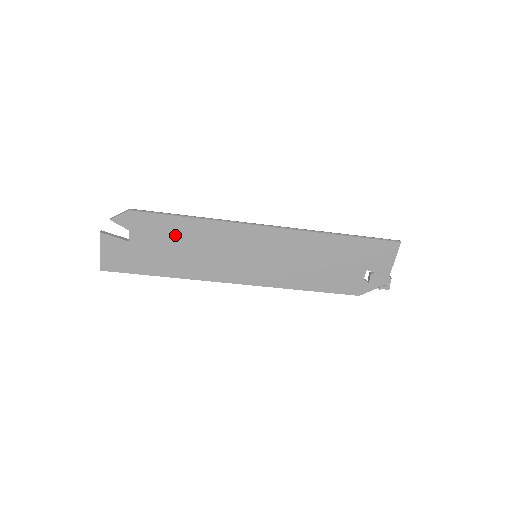
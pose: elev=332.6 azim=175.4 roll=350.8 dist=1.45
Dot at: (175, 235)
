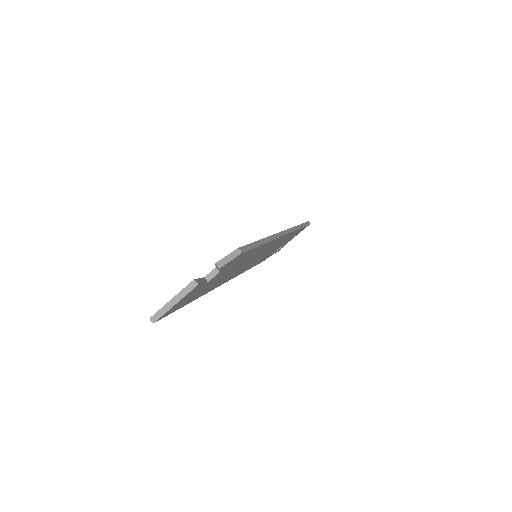
Dot at: occluded
